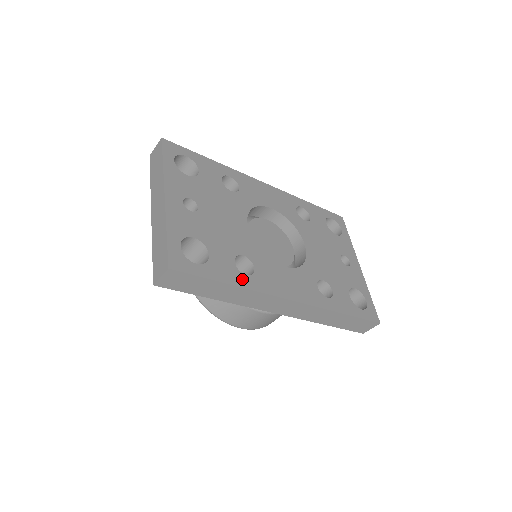
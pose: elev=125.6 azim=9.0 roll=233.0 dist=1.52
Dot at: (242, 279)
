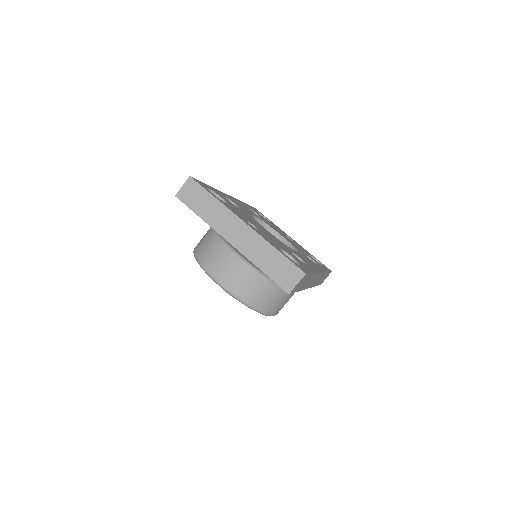
Dot at: occluded
